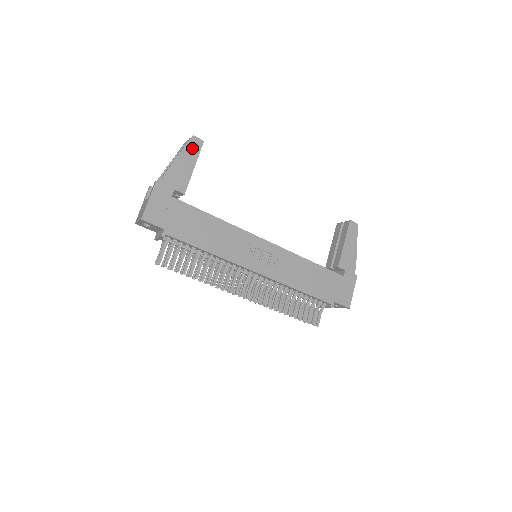
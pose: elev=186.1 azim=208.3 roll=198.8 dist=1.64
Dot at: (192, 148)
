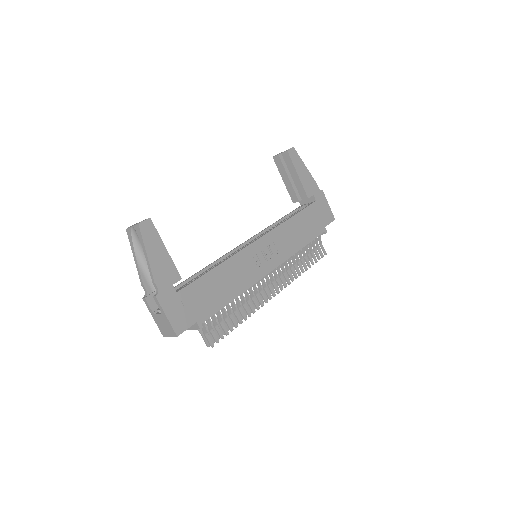
Dot at: (149, 235)
